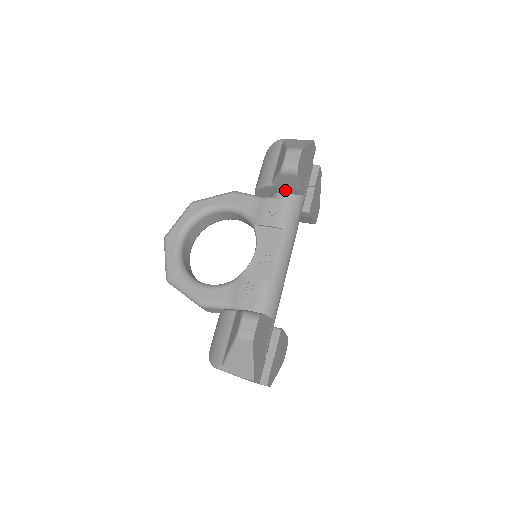
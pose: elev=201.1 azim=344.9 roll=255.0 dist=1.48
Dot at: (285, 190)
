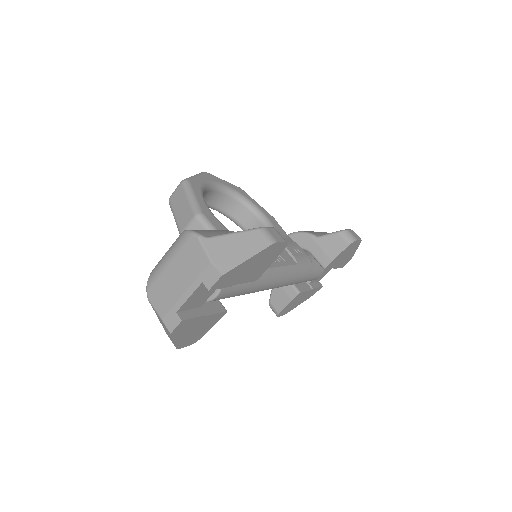
Dot at: (318, 251)
